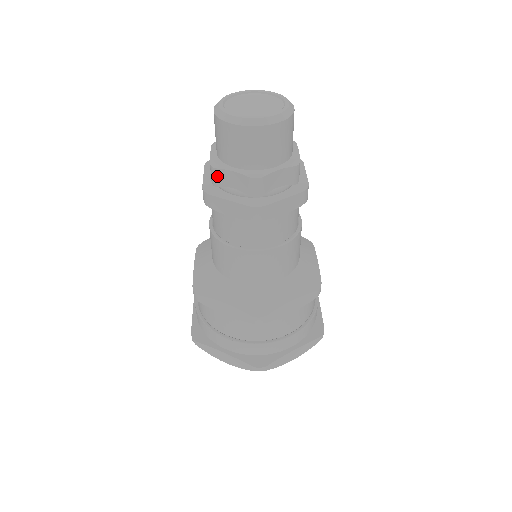
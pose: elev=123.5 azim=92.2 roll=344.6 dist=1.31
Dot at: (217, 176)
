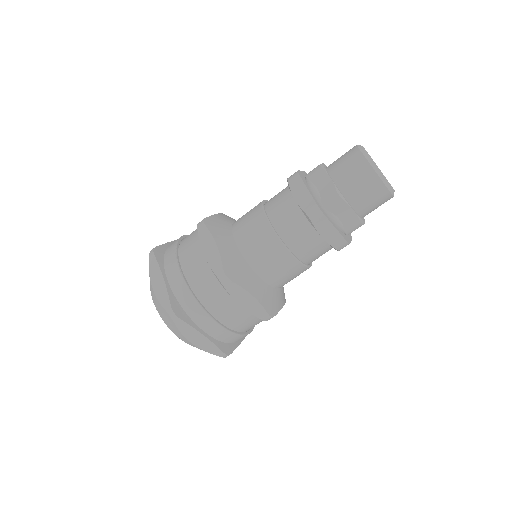
Dot at: (317, 173)
